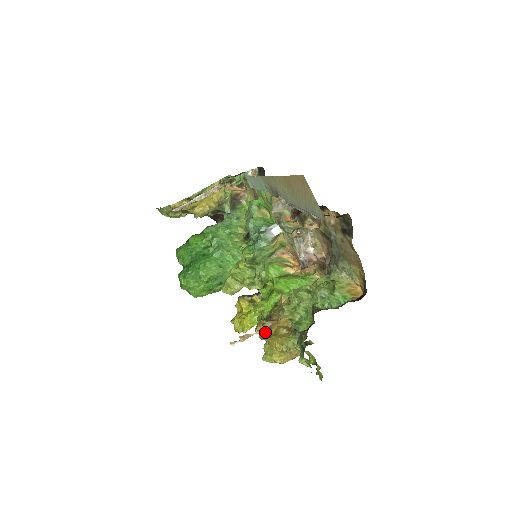
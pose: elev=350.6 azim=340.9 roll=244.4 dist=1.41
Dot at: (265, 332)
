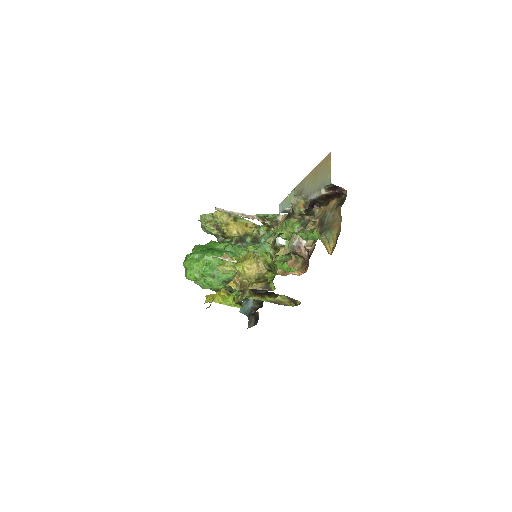
Dot at: occluded
